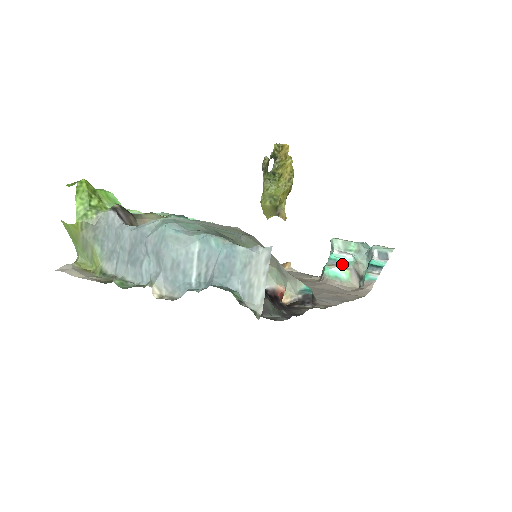
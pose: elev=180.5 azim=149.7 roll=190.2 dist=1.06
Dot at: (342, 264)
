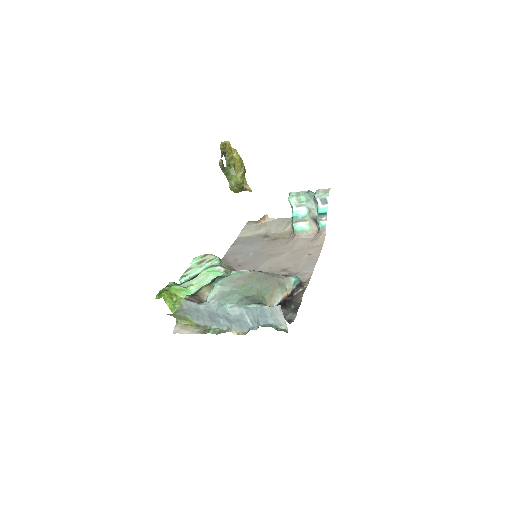
Dot at: (302, 218)
